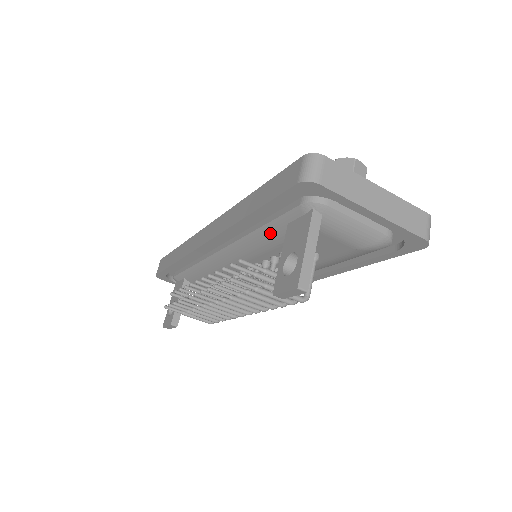
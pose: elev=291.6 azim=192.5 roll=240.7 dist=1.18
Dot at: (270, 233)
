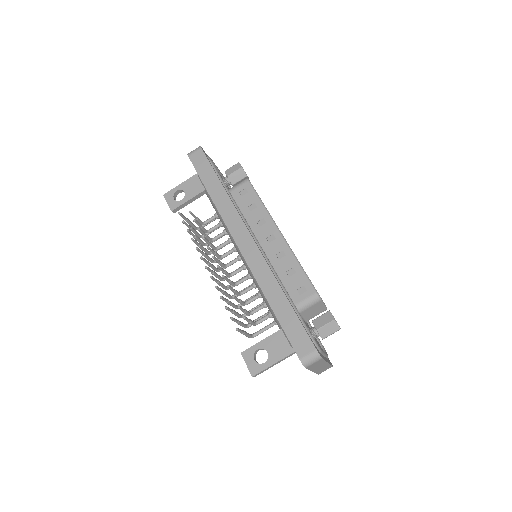
Dot at: (271, 310)
